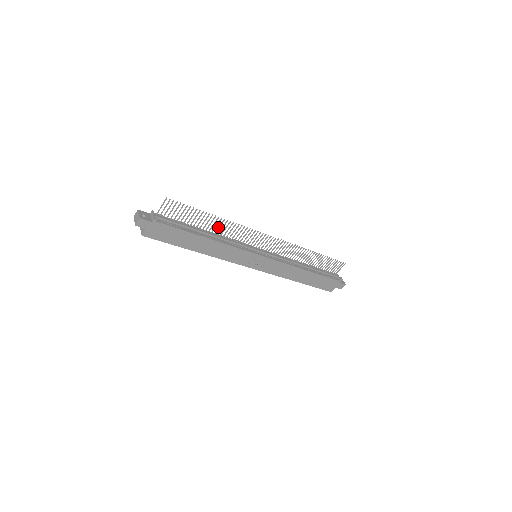
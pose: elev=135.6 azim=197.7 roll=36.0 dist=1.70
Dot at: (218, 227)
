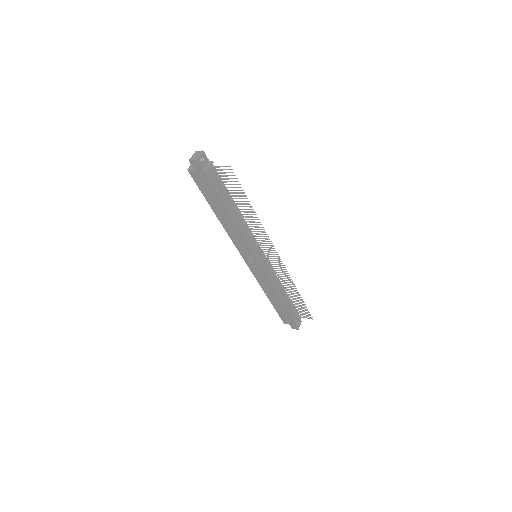
Dot at: (248, 216)
